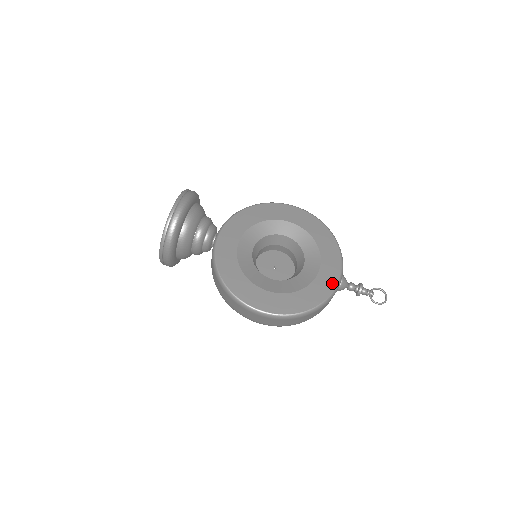
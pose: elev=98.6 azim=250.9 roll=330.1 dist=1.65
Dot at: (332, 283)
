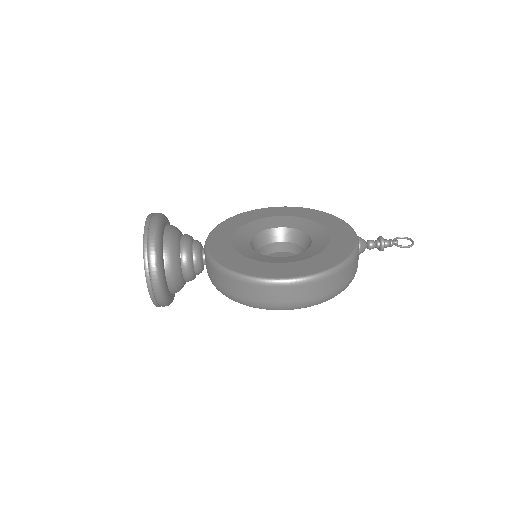
Dot at: (350, 238)
